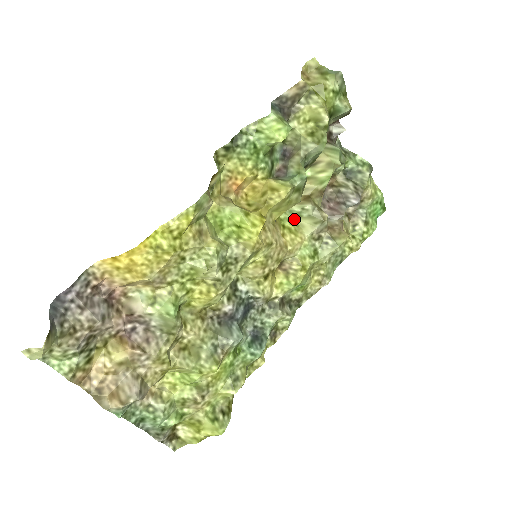
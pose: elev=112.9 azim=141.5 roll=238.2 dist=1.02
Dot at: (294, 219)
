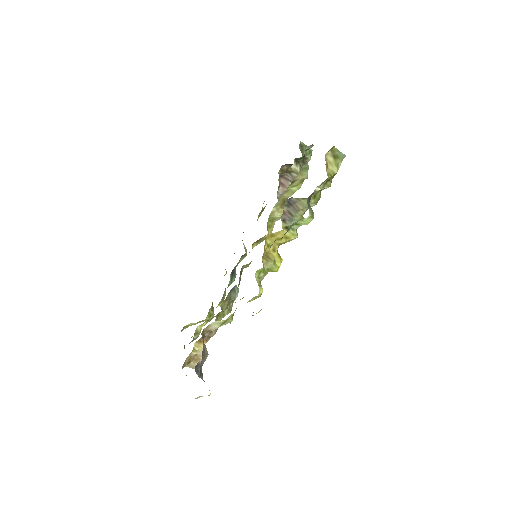
Dot at: (272, 217)
